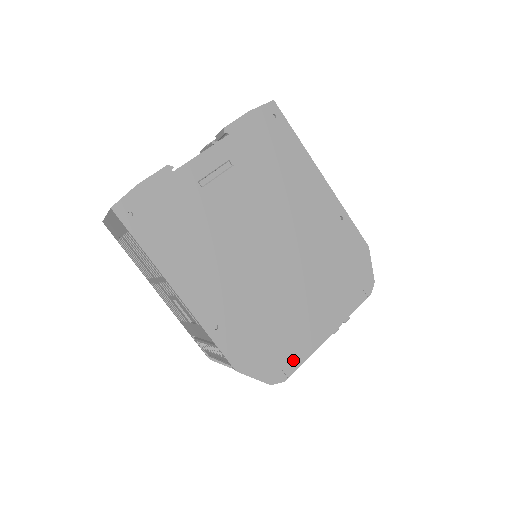
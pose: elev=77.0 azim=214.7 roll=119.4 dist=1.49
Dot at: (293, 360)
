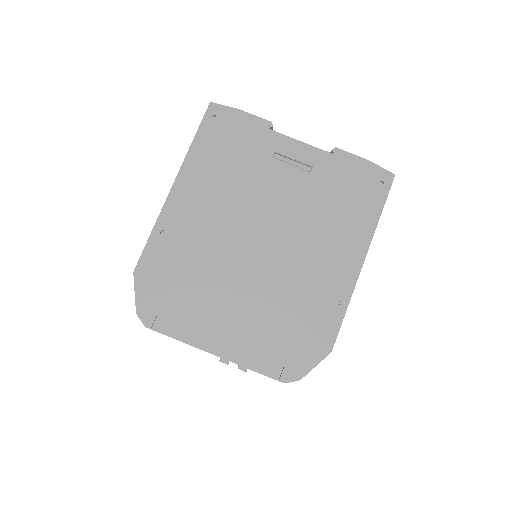
Dot at: (170, 325)
